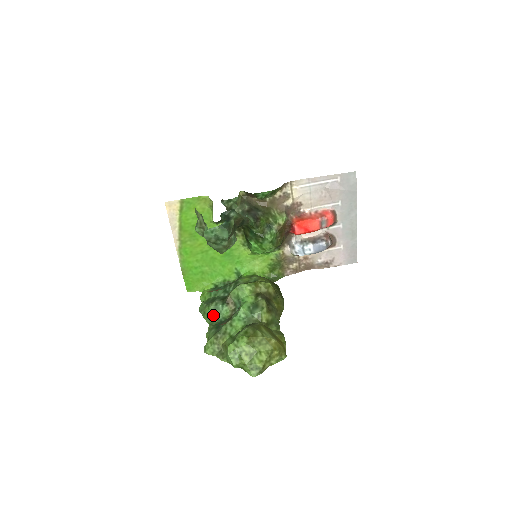
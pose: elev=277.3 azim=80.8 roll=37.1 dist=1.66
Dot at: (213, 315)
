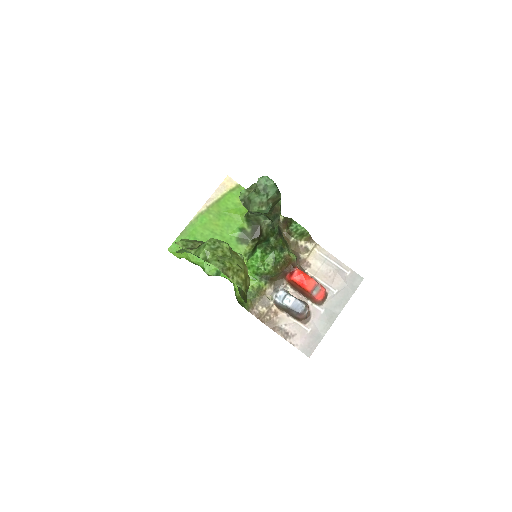
Dot at: occluded
